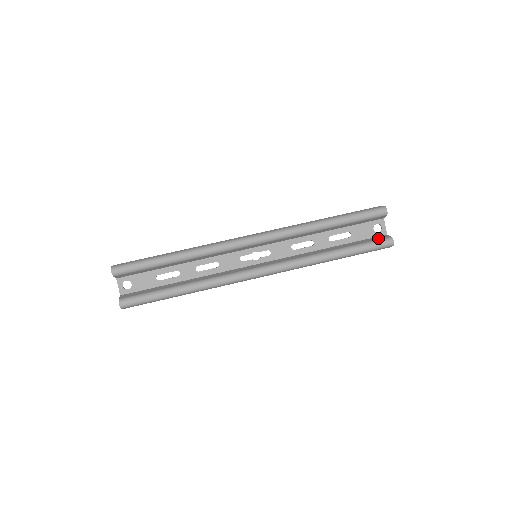
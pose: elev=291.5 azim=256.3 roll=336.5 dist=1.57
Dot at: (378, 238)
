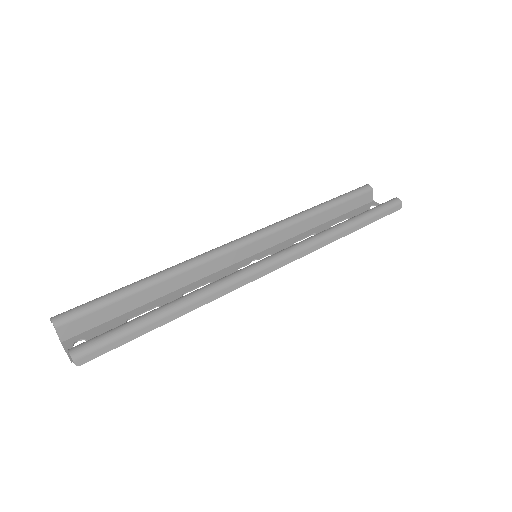
Dot at: occluded
